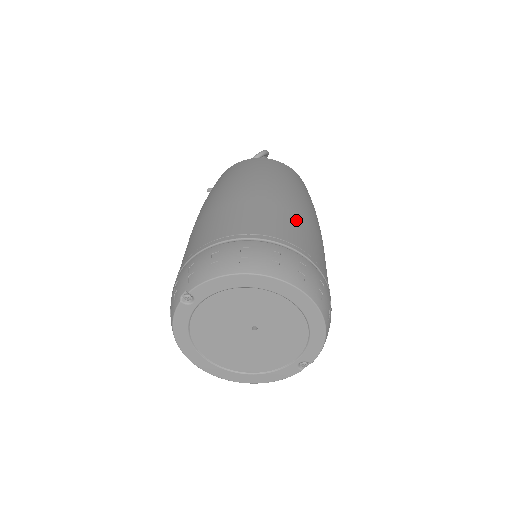
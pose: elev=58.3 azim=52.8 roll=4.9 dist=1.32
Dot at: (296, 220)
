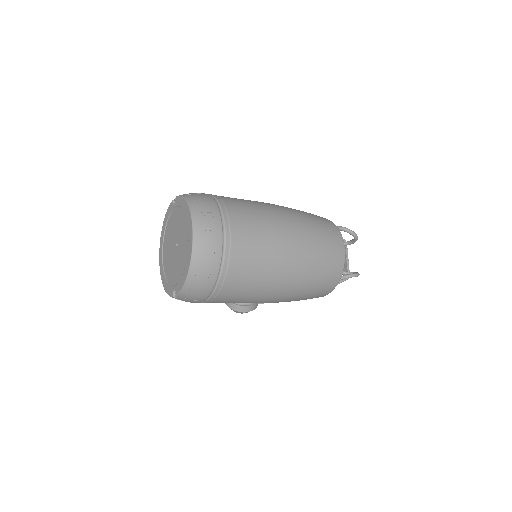
Dot at: (262, 234)
